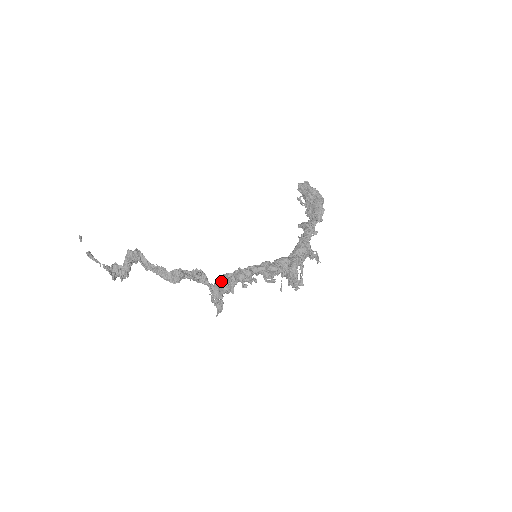
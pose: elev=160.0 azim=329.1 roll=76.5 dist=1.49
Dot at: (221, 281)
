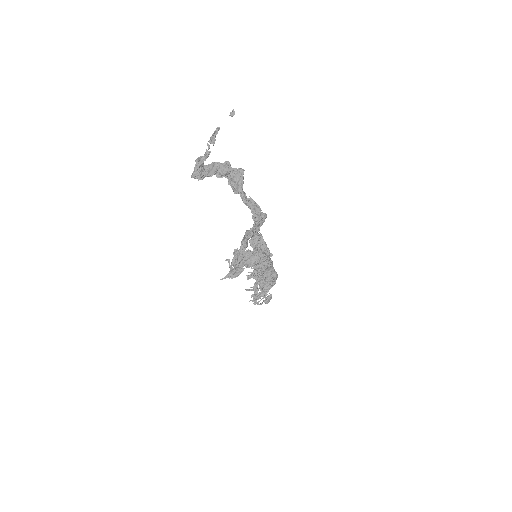
Dot at: (263, 253)
